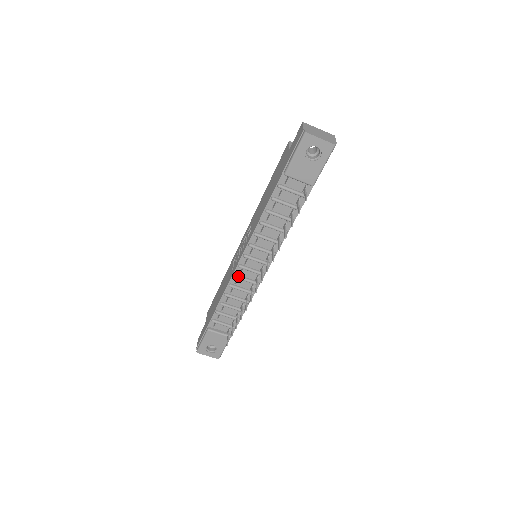
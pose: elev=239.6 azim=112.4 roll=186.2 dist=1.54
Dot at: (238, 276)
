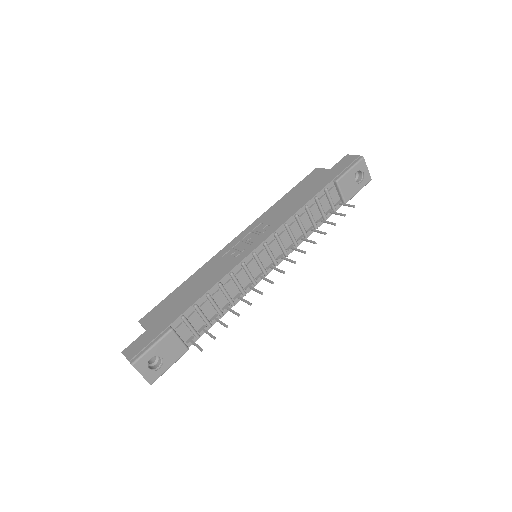
Dot at: (246, 265)
